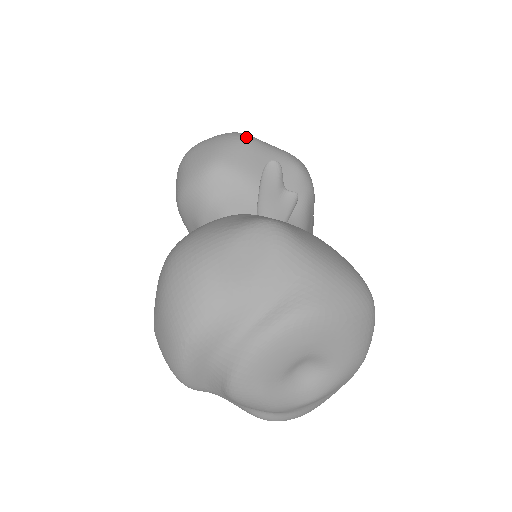
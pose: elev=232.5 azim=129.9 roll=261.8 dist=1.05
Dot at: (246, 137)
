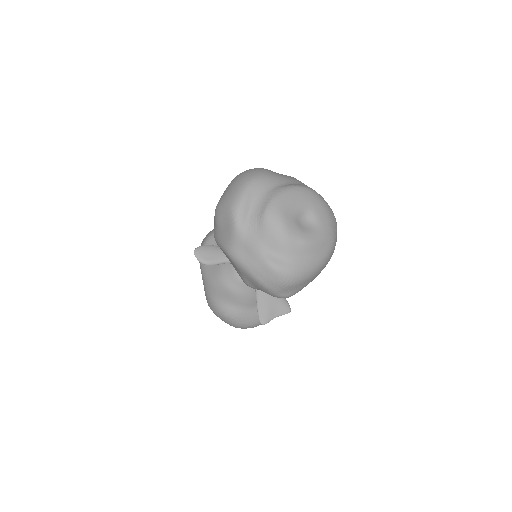
Dot at: occluded
